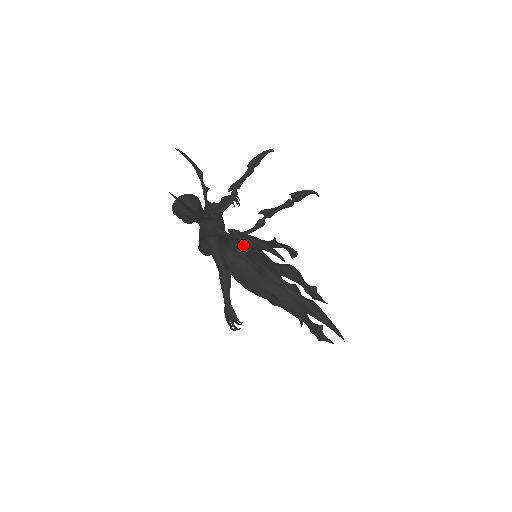
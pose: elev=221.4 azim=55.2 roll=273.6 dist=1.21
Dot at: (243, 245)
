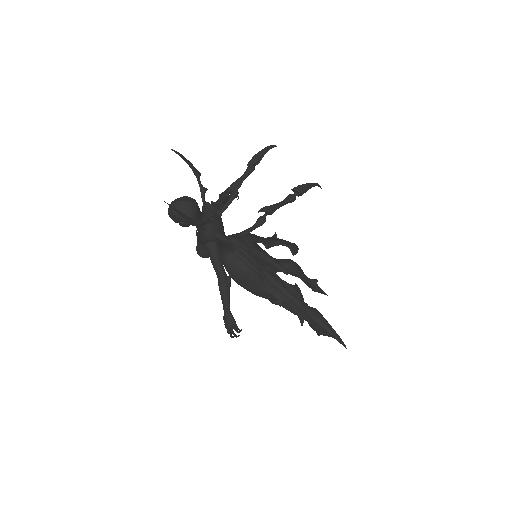
Dot at: occluded
